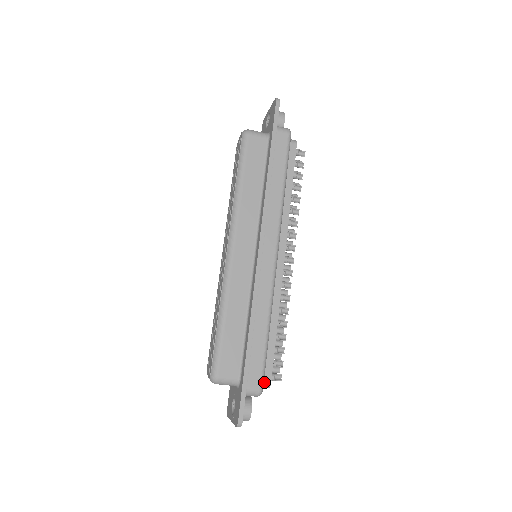
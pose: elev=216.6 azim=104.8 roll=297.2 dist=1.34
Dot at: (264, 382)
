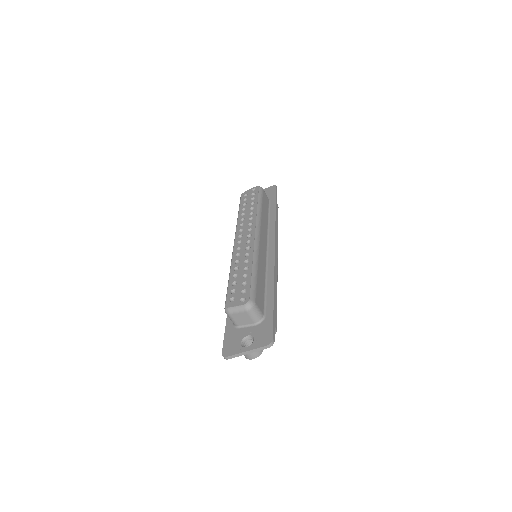
Dot at: occluded
